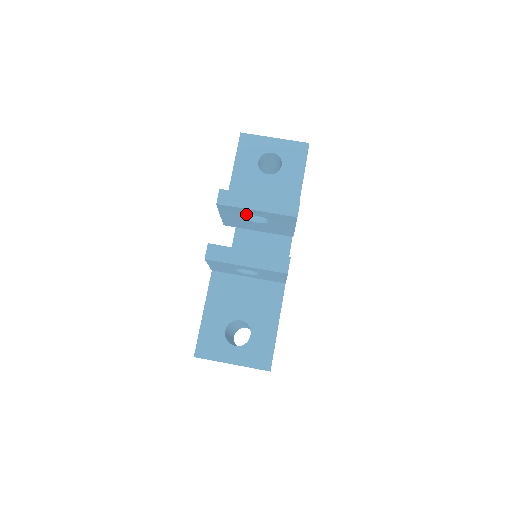
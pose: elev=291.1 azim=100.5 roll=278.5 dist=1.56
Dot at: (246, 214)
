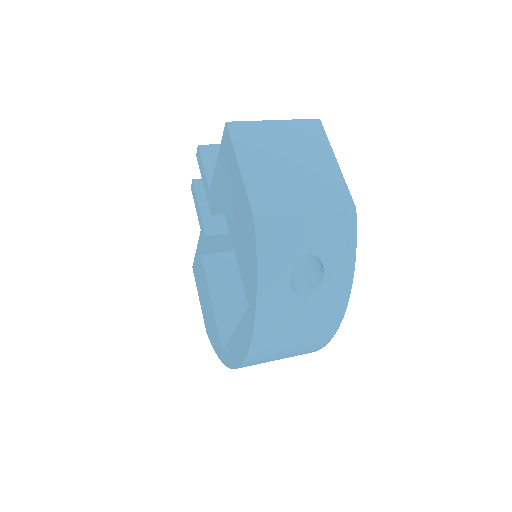
Dot at: occluded
